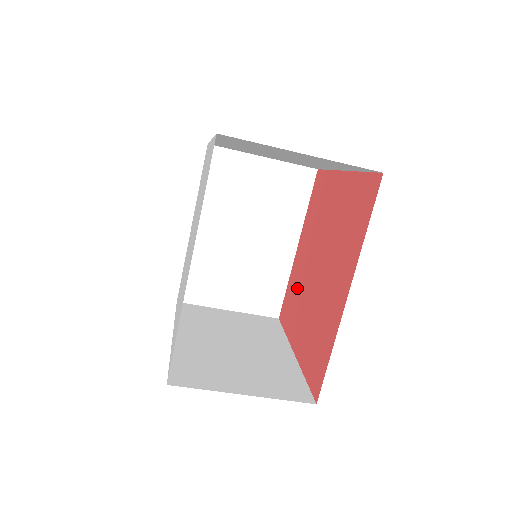
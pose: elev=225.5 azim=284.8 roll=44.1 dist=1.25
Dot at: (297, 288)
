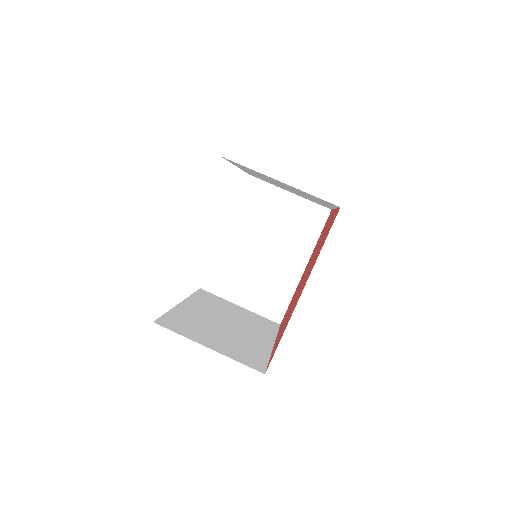
Dot at: occluded
